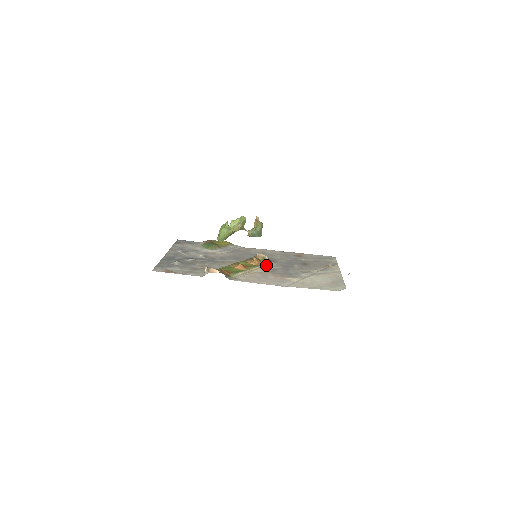
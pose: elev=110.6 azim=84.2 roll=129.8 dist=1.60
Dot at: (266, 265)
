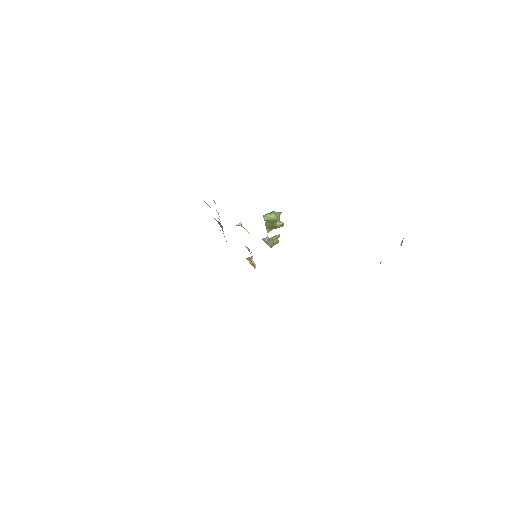
Dot at: occluded
